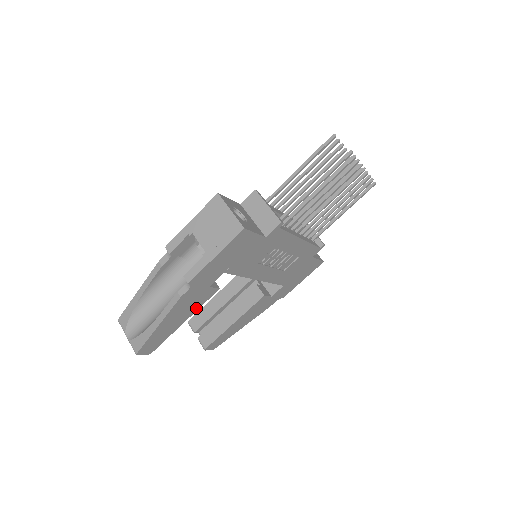
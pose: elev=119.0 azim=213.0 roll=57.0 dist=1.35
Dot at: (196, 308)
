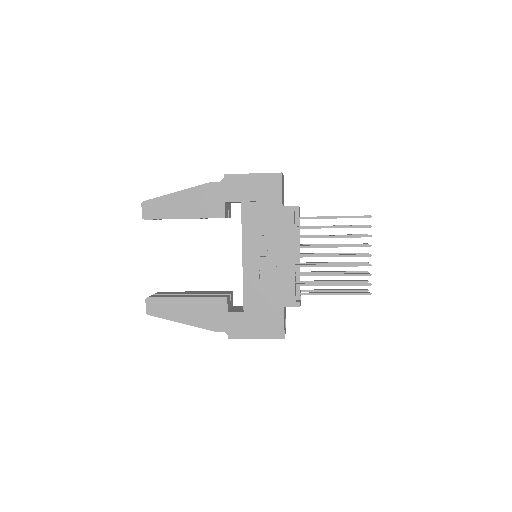
Dot at: (201, 215)
